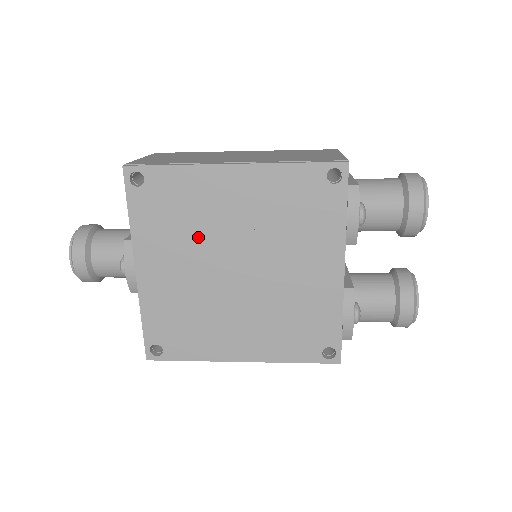
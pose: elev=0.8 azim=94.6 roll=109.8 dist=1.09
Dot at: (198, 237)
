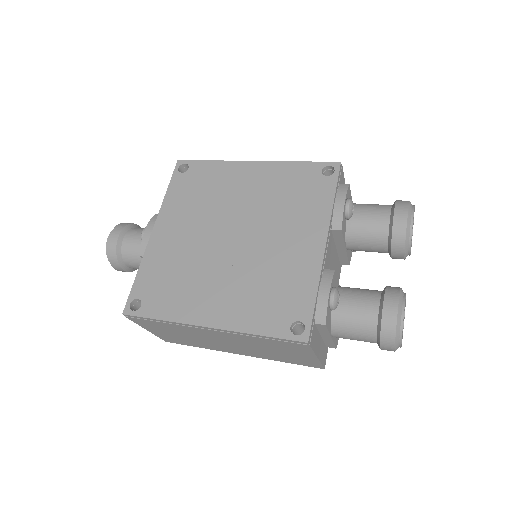
Dot at: (210, 209)
